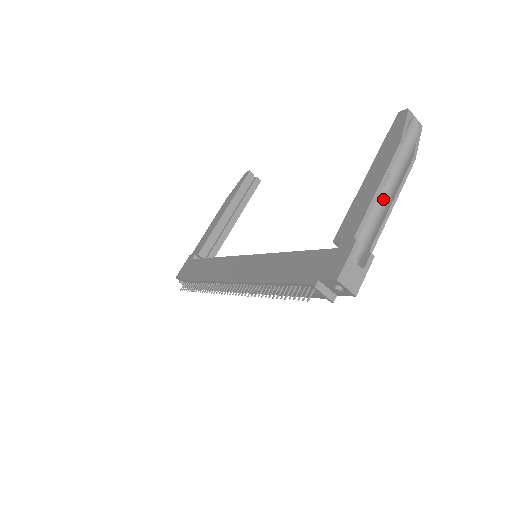
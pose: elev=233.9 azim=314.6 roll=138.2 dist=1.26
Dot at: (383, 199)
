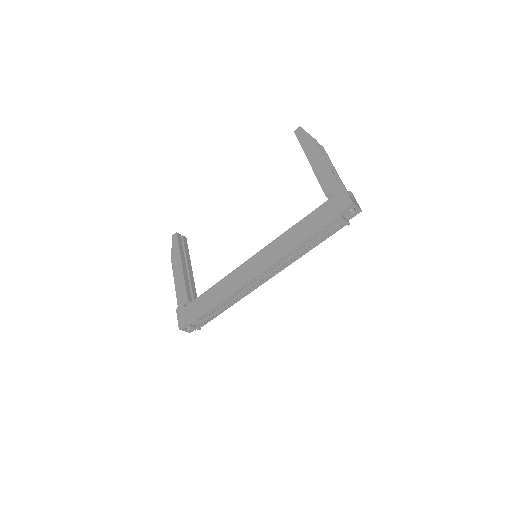
Dot at: occluded
